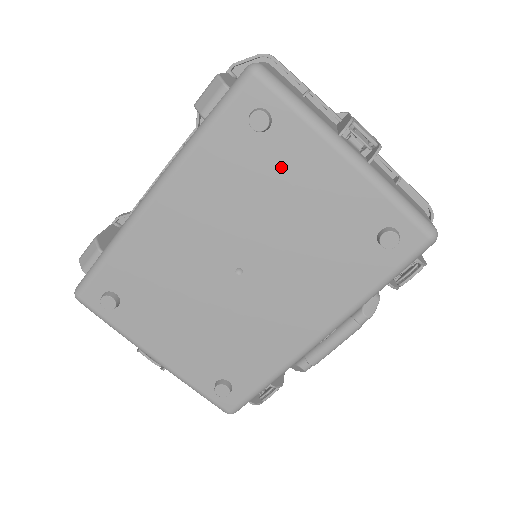
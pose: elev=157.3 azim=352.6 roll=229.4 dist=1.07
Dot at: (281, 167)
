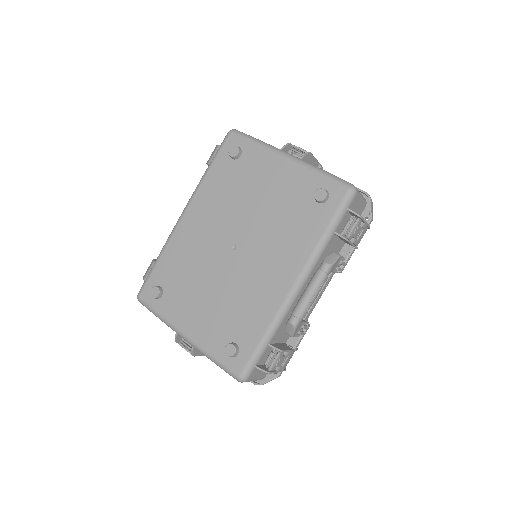
Dot at: (250, 174)
